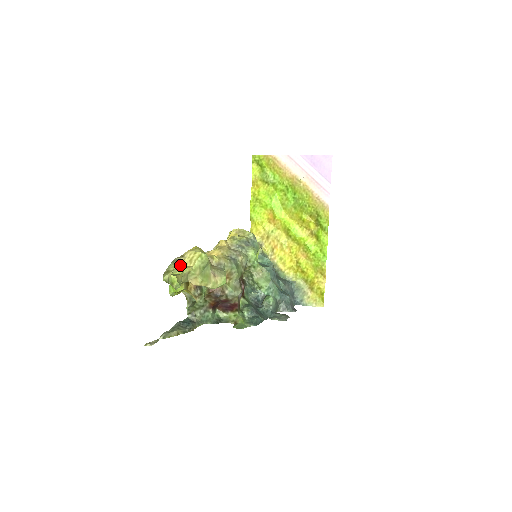
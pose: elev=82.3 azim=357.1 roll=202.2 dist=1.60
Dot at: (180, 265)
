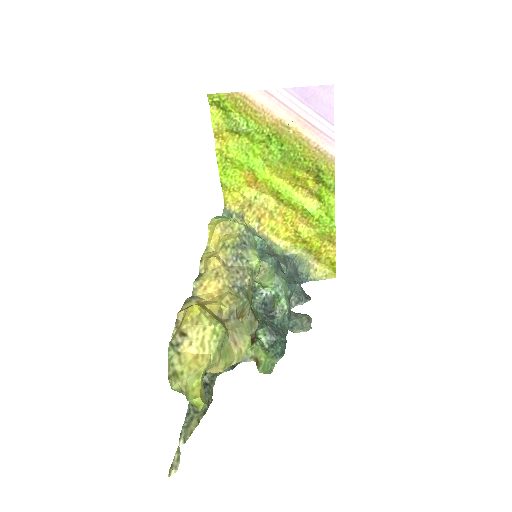
Dot at: (188, 356)
